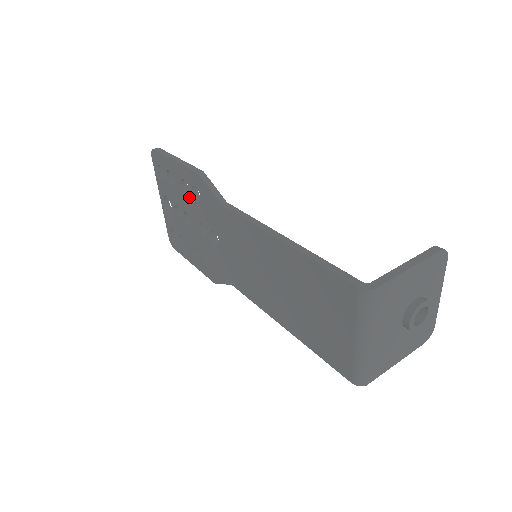
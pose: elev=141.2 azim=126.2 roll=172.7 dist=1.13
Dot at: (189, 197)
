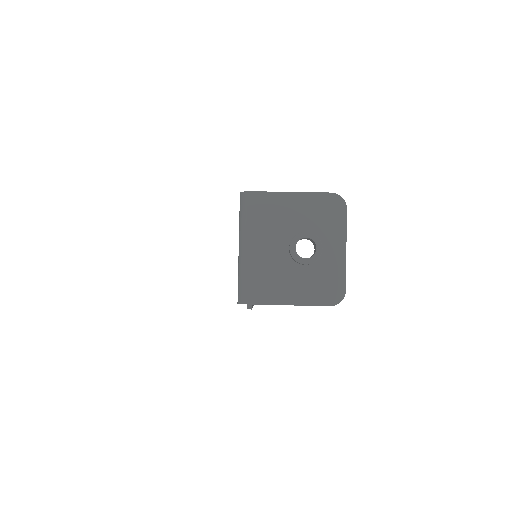
Dot at: occluded
